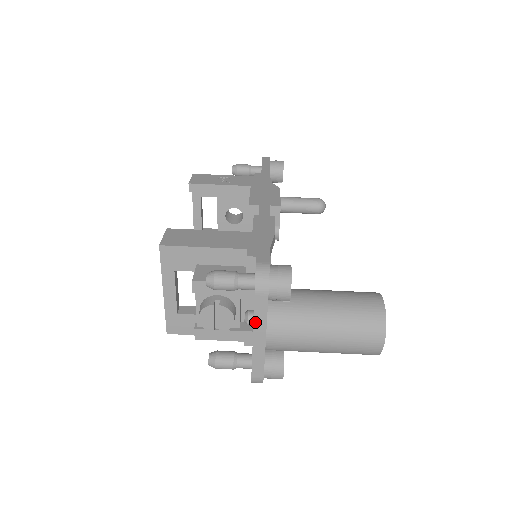
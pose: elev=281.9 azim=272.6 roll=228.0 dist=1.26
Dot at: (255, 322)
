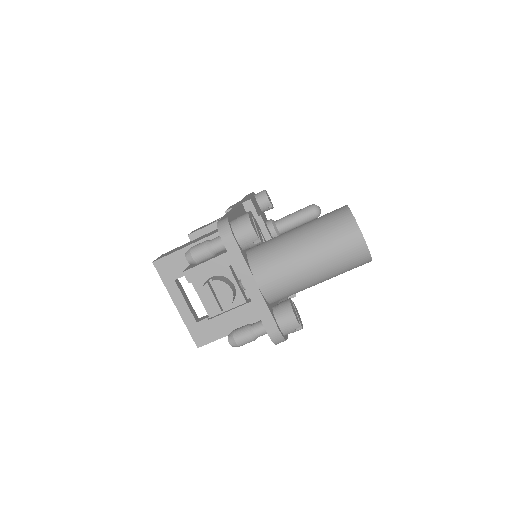
Dot at: (239, 272)
